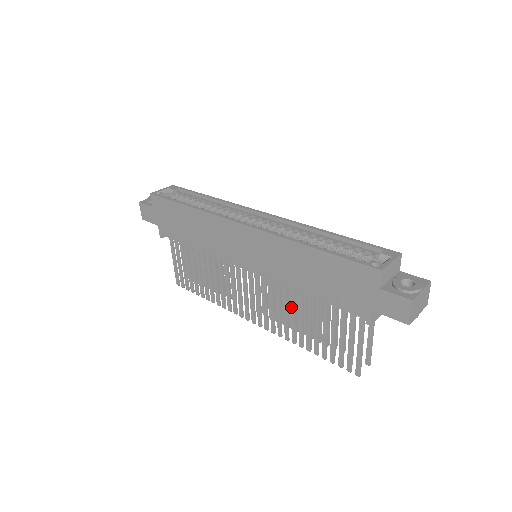
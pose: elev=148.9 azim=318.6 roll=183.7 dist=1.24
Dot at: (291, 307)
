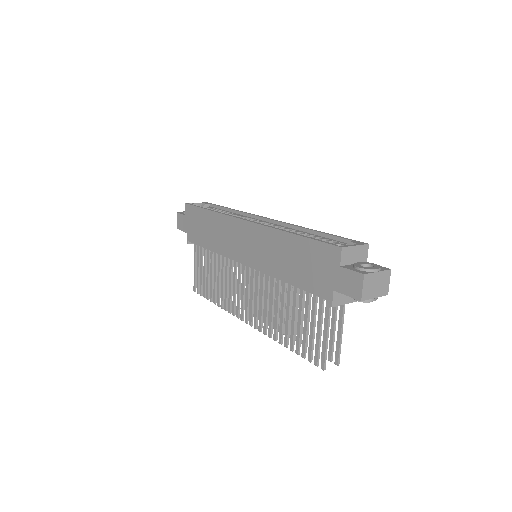
Dot at: (275, 300)
